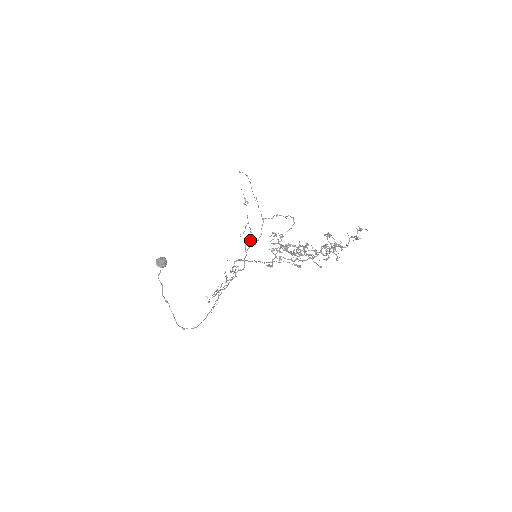
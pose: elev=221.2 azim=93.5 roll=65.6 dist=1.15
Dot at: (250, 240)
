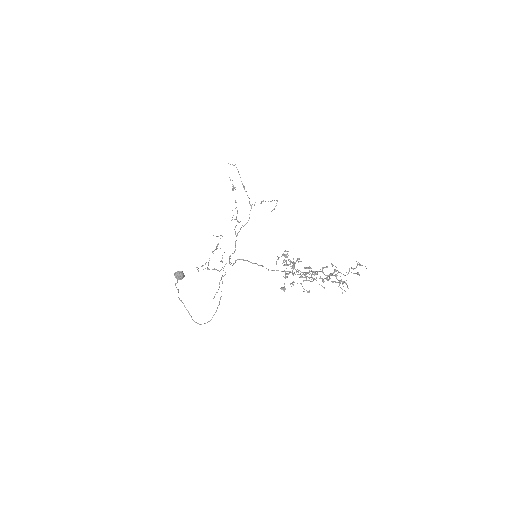
Dot at: (237, 221)
